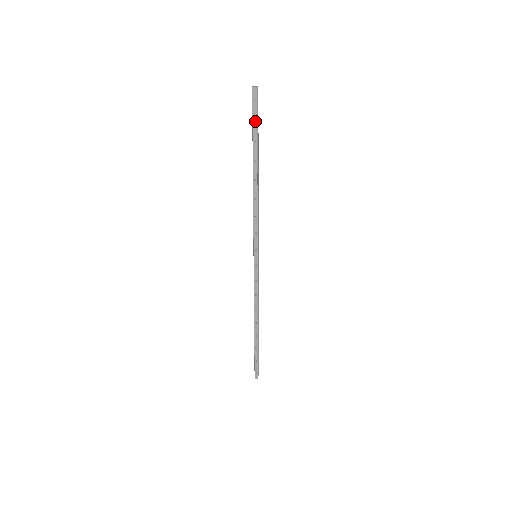
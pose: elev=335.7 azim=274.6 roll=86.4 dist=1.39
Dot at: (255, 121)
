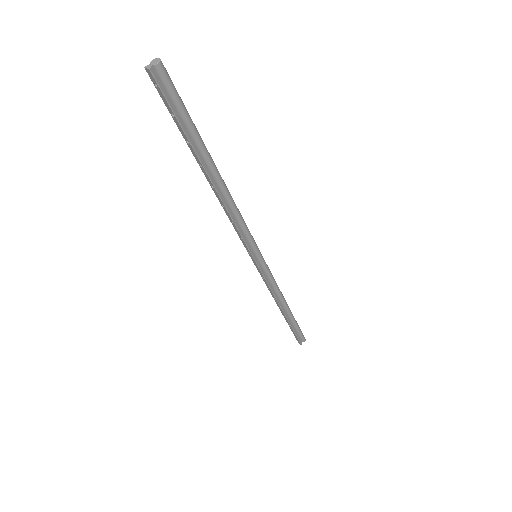
Dot at: (174, 116)
